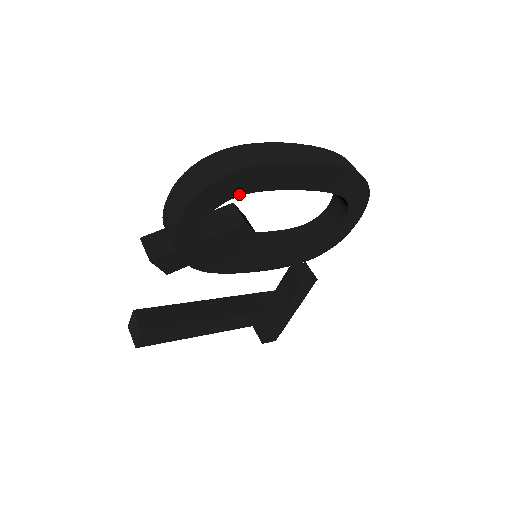
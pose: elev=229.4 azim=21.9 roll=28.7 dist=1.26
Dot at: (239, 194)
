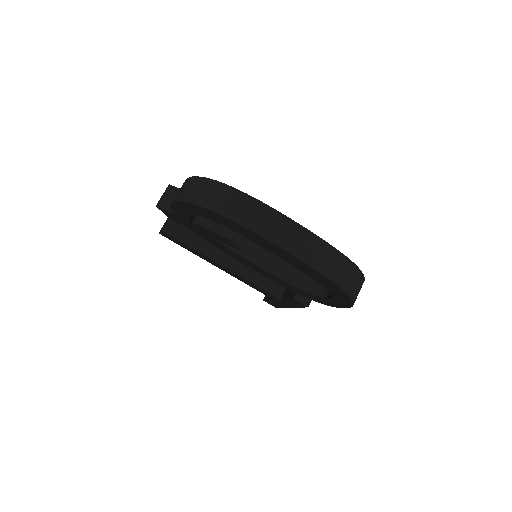
Dot at: (218, 222)
